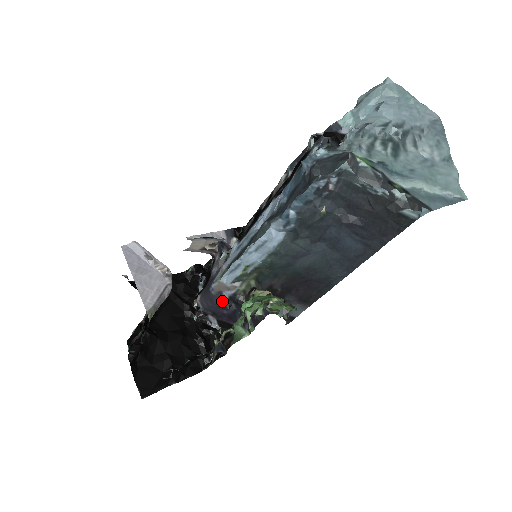
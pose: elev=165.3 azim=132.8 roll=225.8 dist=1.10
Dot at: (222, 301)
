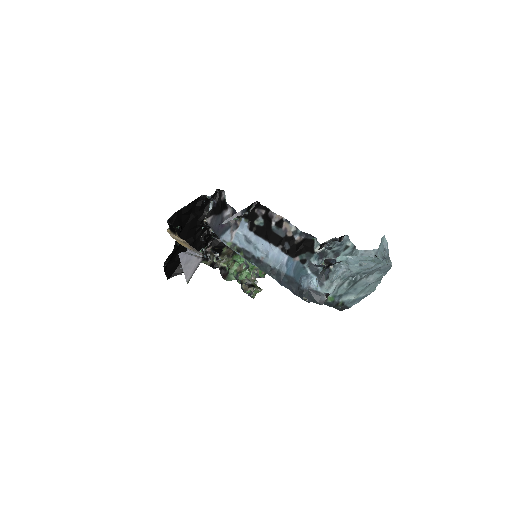
Dot at: occluded
